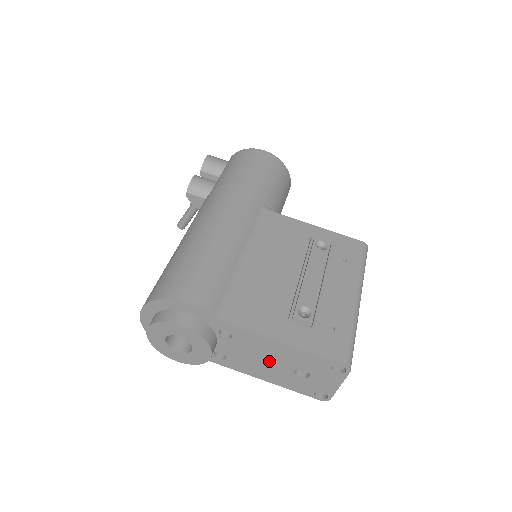
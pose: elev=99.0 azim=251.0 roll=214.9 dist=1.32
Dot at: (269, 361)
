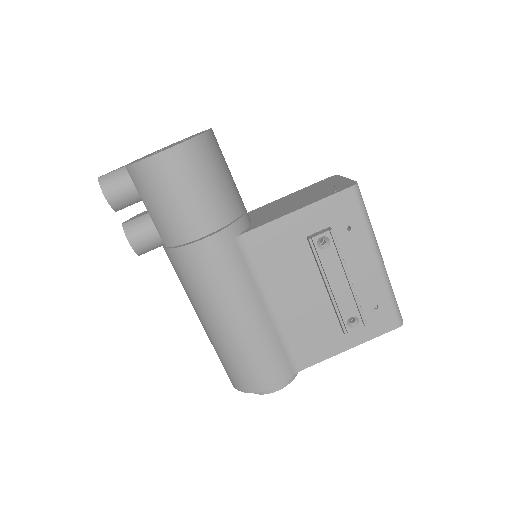
Dot at: occluded
